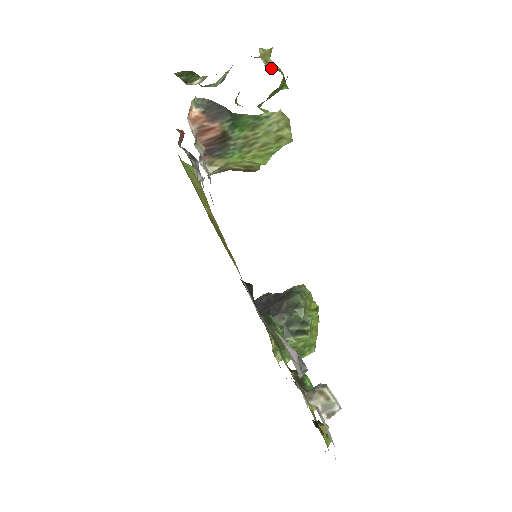
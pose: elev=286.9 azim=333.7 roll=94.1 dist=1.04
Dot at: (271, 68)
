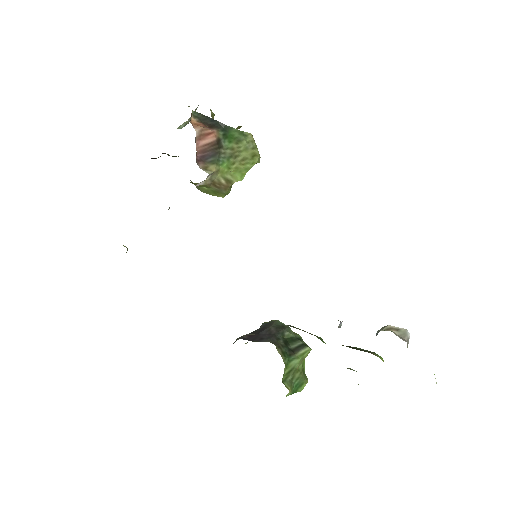
Dot at: occluded
